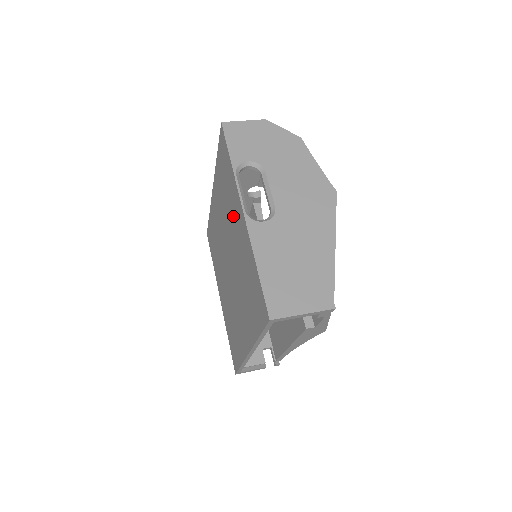
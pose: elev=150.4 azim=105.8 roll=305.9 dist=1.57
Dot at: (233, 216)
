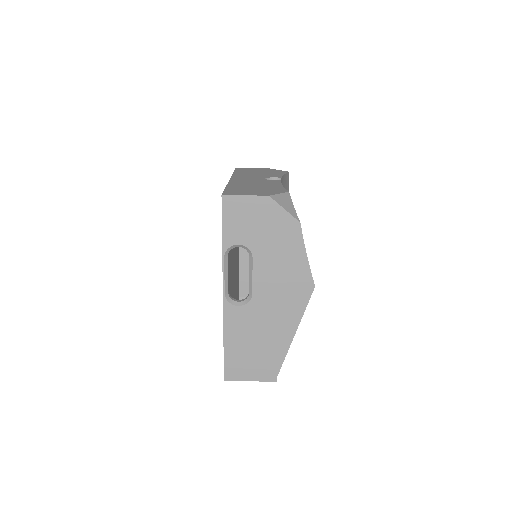
Dot at: occluded
